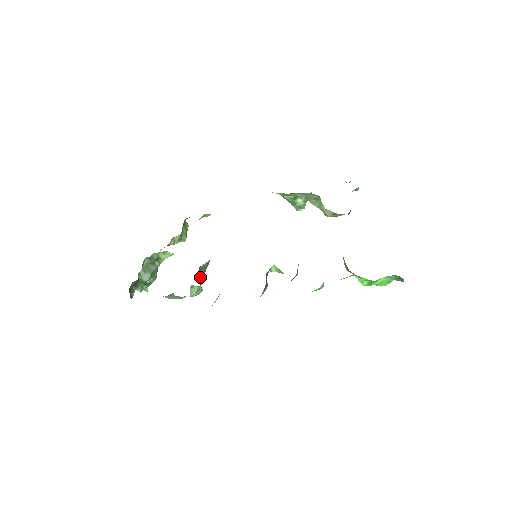
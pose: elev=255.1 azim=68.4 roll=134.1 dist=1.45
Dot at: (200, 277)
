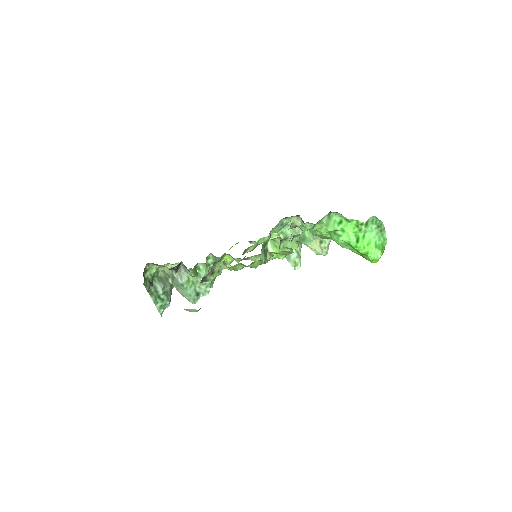
Dot at: occluded
